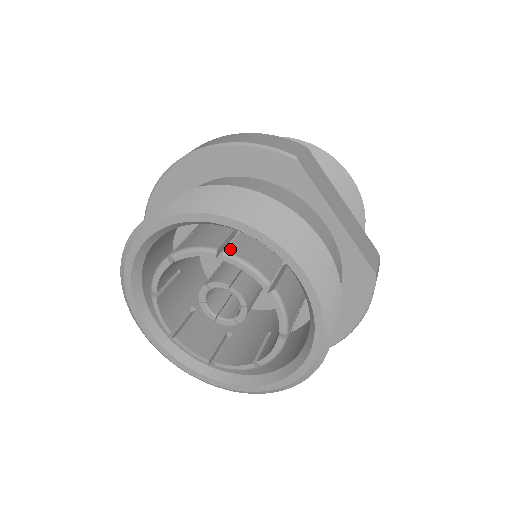
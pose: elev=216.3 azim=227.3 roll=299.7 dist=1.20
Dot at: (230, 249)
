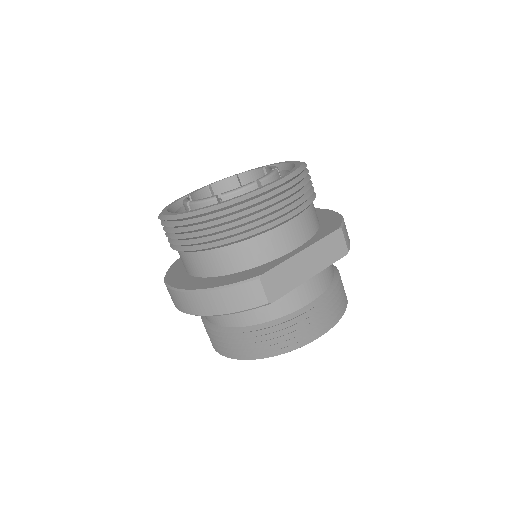
Dot at: occluded
